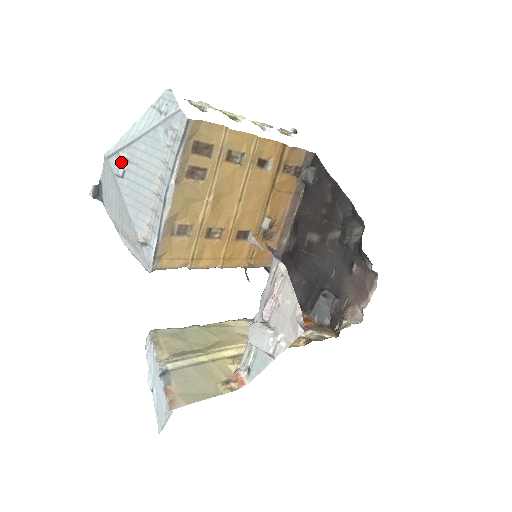
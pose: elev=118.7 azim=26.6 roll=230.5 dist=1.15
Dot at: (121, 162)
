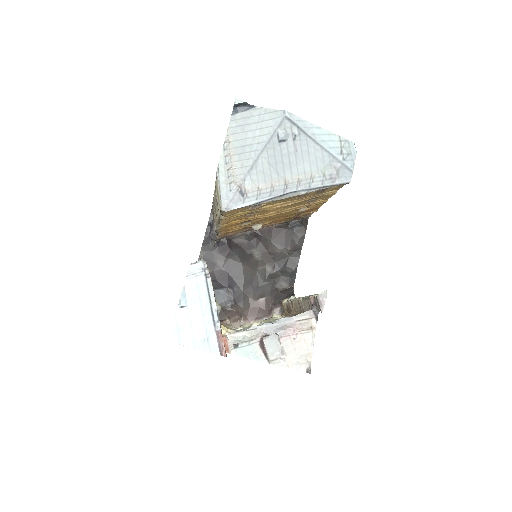
Dot at: (290, 133)
